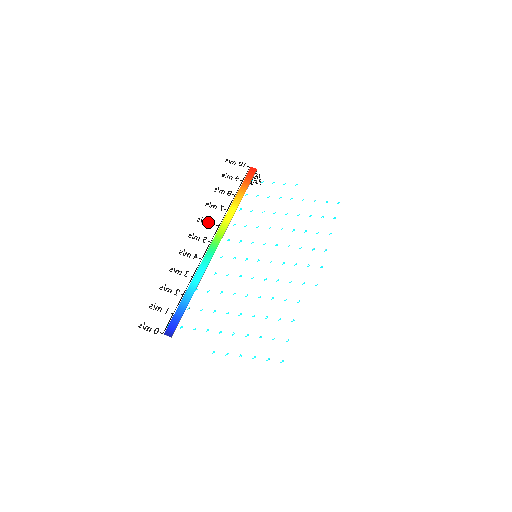
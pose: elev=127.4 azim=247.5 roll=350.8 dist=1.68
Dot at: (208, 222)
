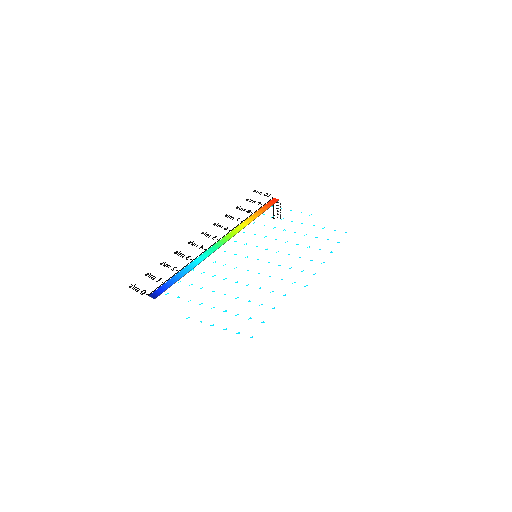
Dot at: occluded
